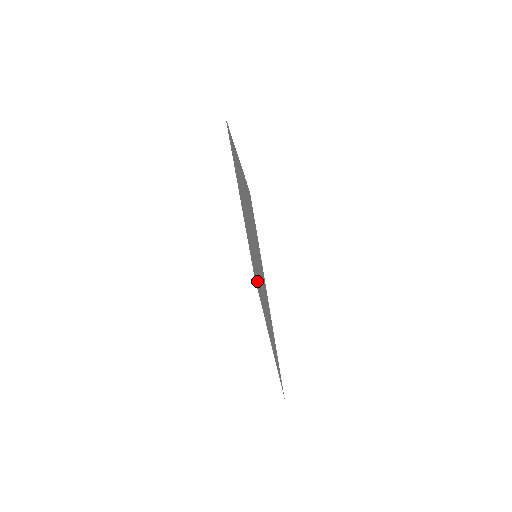
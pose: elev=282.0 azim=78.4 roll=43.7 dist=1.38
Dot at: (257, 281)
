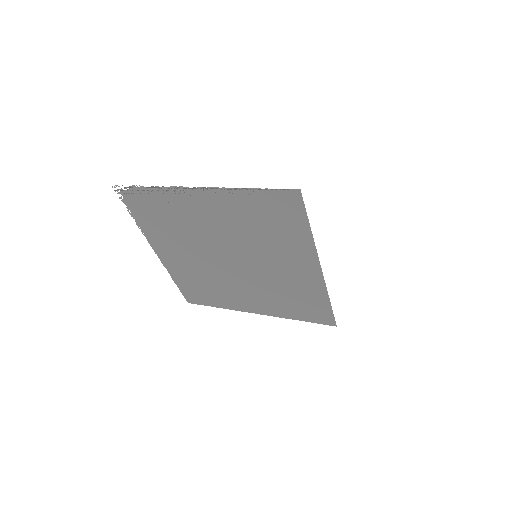
Dot at: (223, 292)
